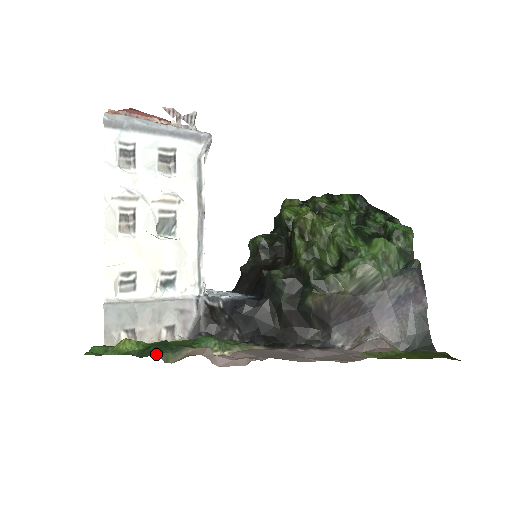
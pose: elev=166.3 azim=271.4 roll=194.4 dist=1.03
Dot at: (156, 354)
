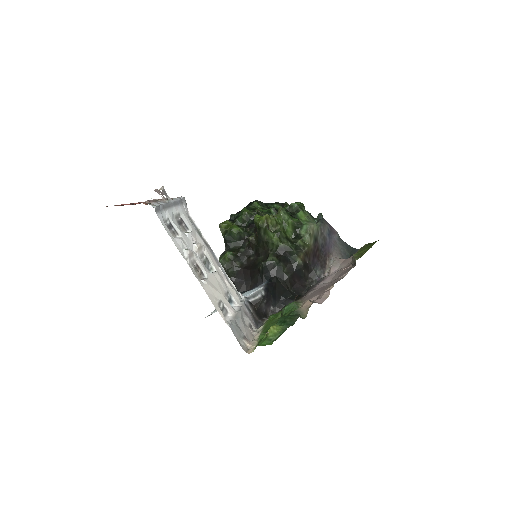
Dot at: (297, 318)
